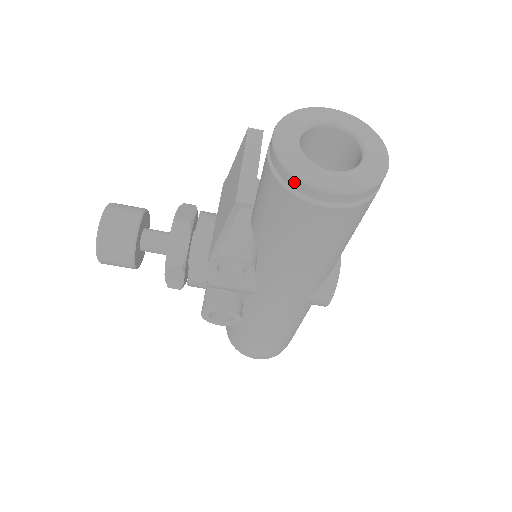
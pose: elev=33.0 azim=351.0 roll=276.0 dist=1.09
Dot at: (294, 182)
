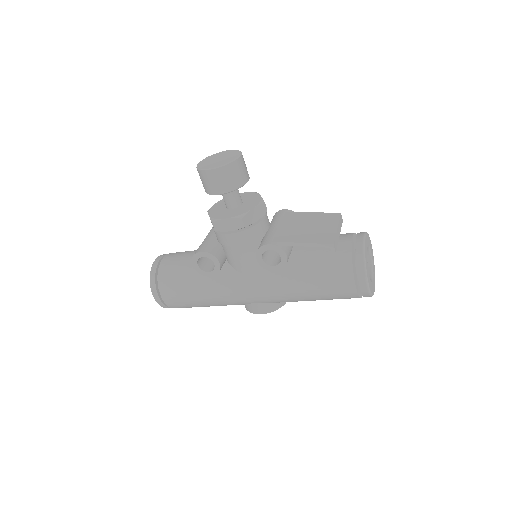
Dot at: (361, 265)
